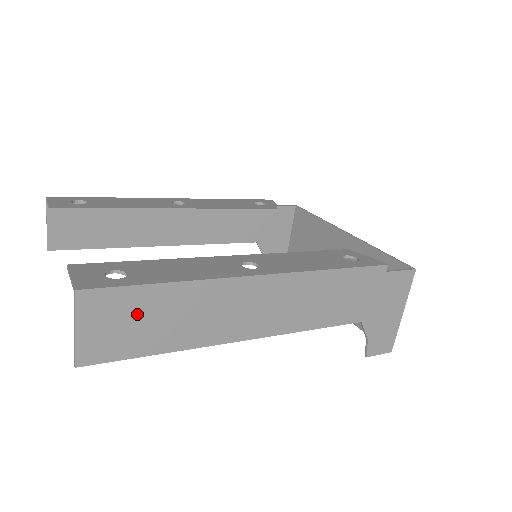
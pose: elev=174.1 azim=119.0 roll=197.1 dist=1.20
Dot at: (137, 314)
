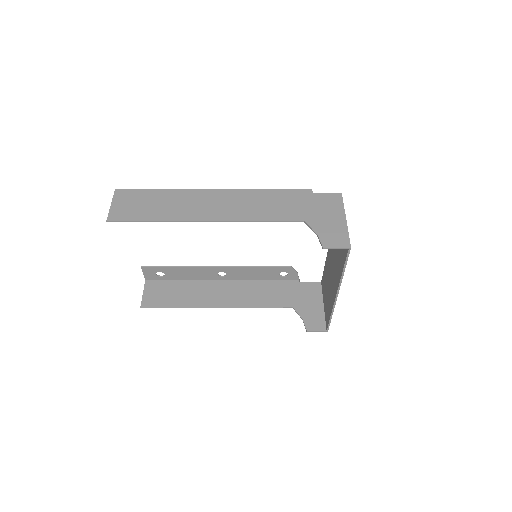
Dot at: (142, 201)
